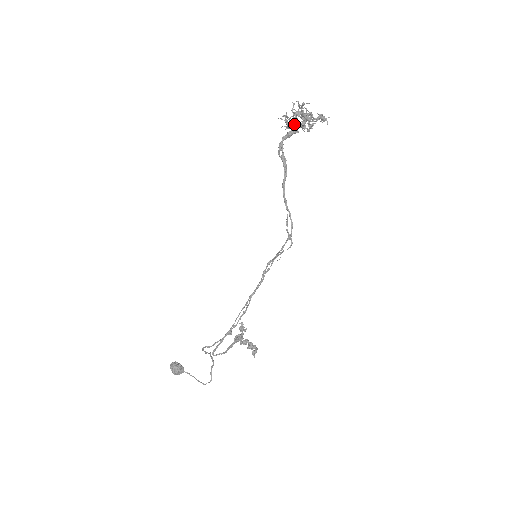
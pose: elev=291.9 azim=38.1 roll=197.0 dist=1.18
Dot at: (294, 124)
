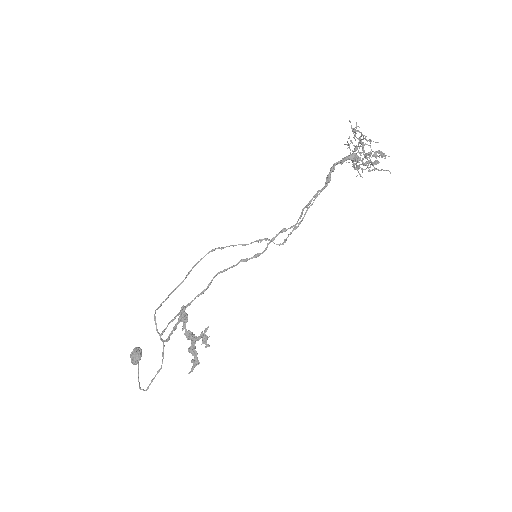
Dot at: (353, 153)
